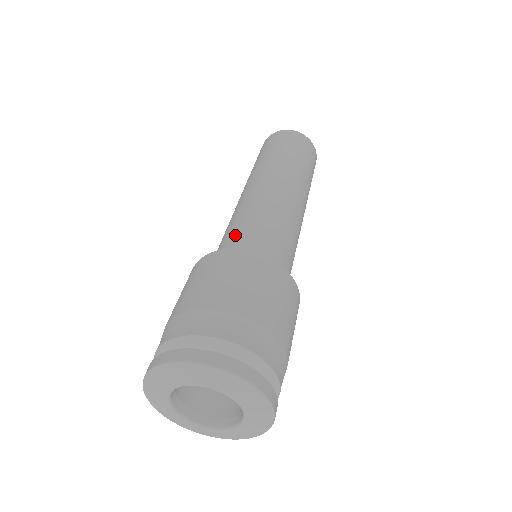
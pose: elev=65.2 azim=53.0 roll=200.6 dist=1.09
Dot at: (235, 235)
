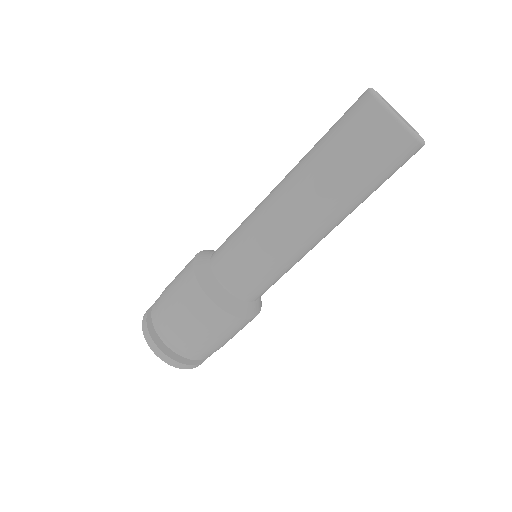
Dot at: (236, 273)
